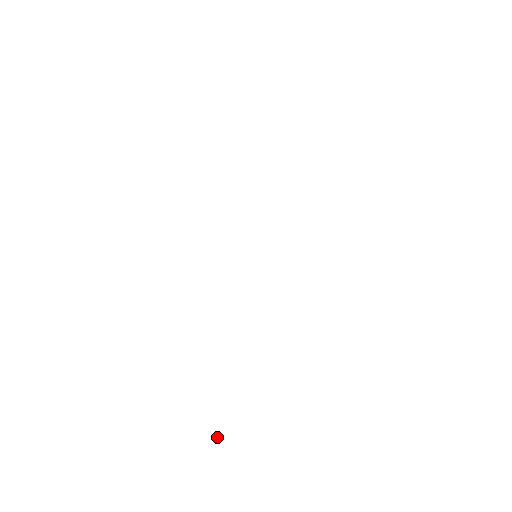
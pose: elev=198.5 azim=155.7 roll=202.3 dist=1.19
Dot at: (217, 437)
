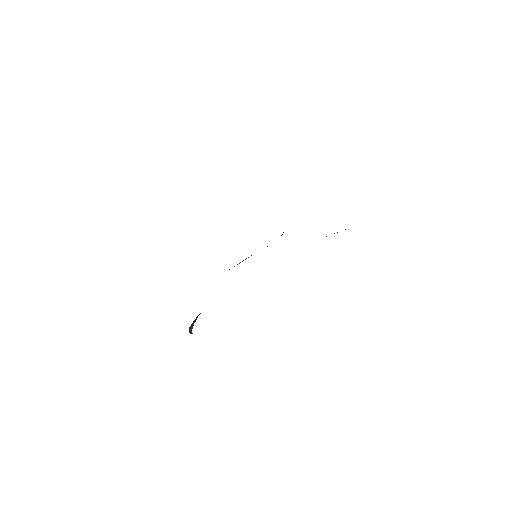
Dot at: occluded
